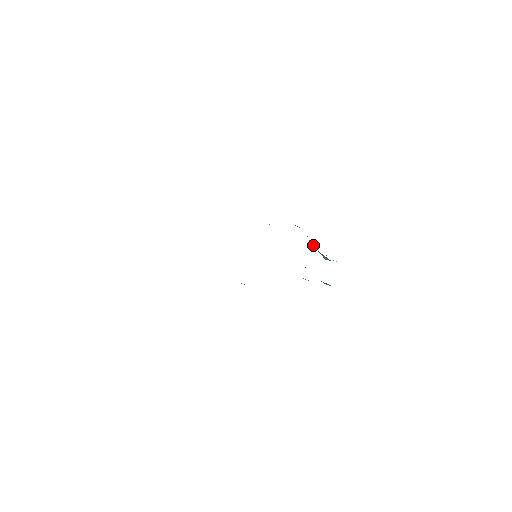
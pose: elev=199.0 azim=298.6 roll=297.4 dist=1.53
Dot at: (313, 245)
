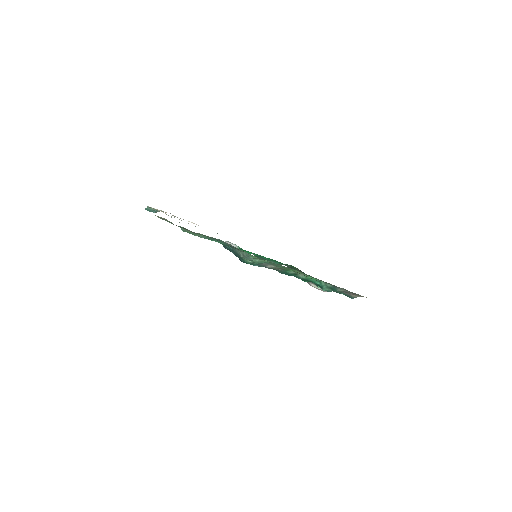
Dot at: occluded
